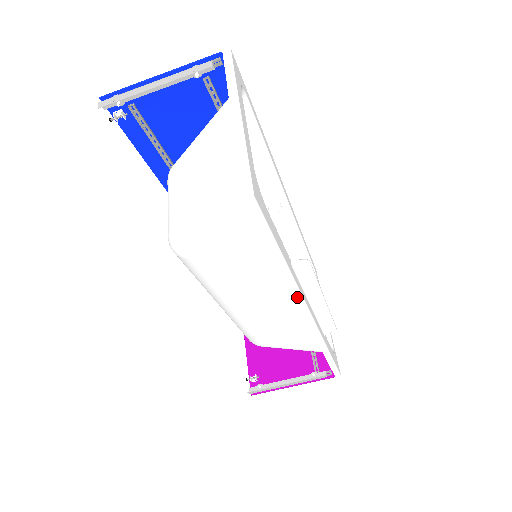
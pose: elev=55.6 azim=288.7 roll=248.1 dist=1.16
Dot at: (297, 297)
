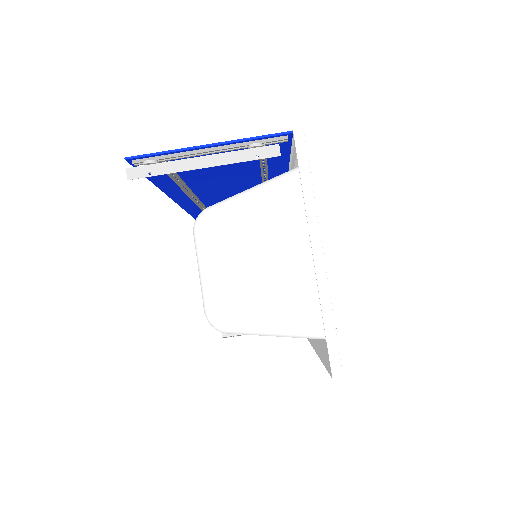
Dot at: occluded
